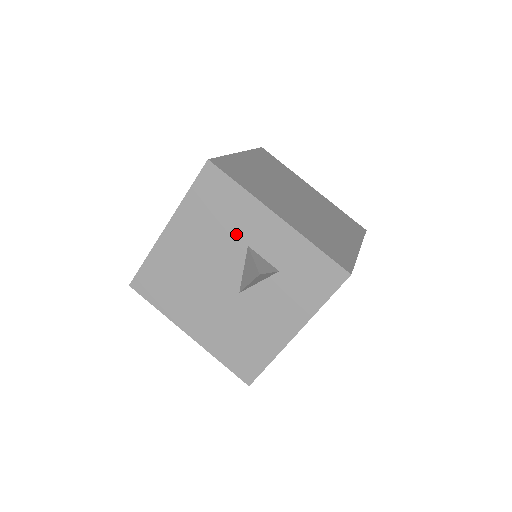
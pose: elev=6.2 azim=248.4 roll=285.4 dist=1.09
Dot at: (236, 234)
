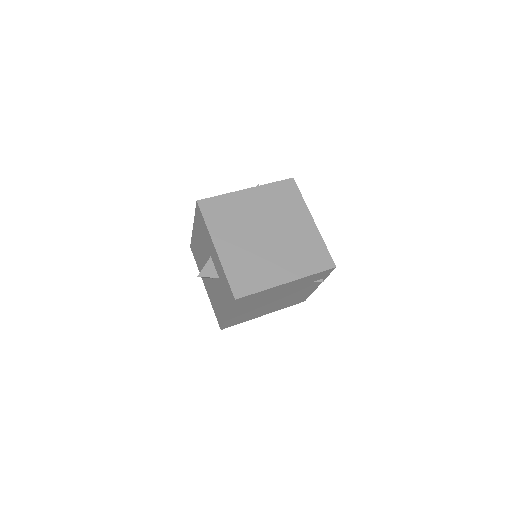
Dot at: (207, 247)
